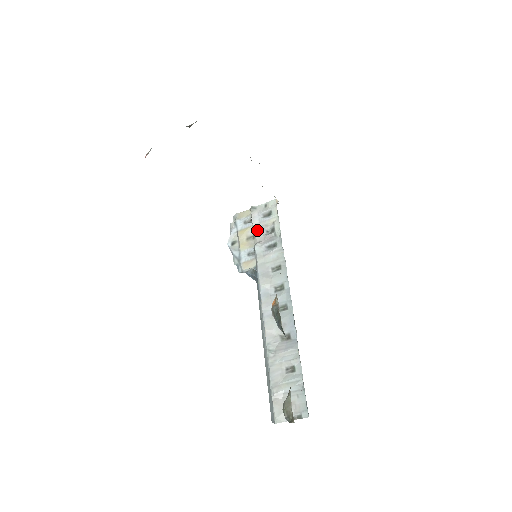
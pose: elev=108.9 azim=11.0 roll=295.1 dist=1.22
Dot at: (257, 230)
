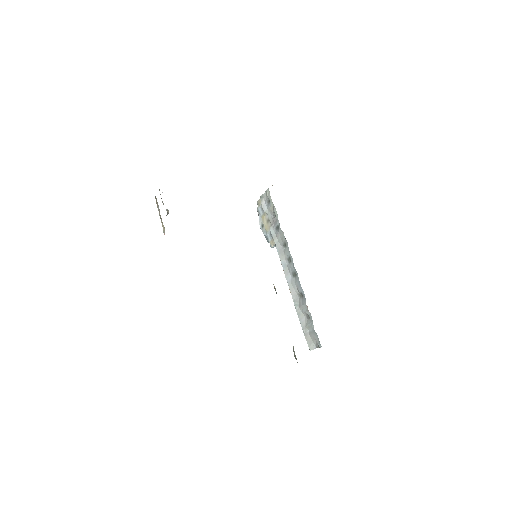
Dot at: (268, 215)
